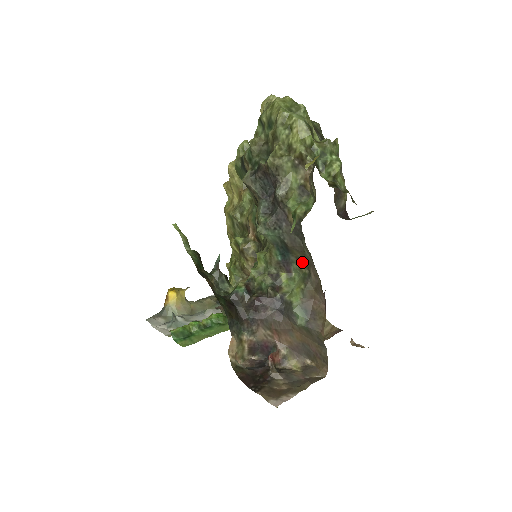
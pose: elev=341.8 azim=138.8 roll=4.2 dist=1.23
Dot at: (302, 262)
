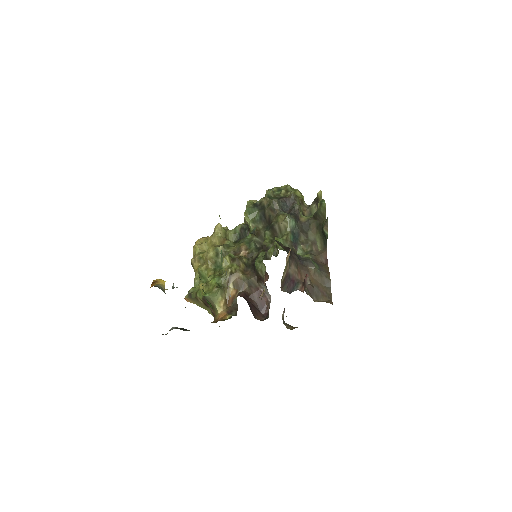
Dot at: (305, 245)
